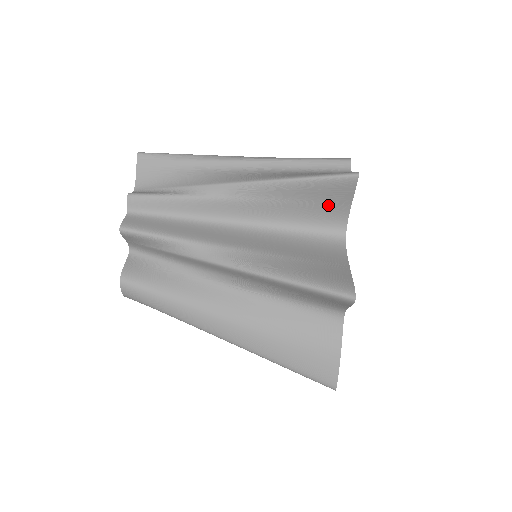
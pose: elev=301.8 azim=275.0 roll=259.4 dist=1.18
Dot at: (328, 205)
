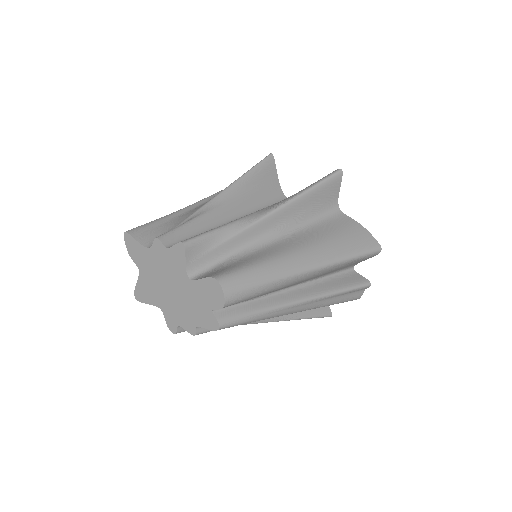
Dot at: (270, 184)
